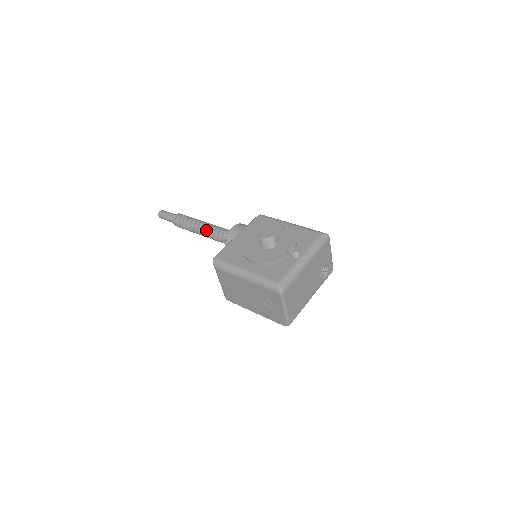
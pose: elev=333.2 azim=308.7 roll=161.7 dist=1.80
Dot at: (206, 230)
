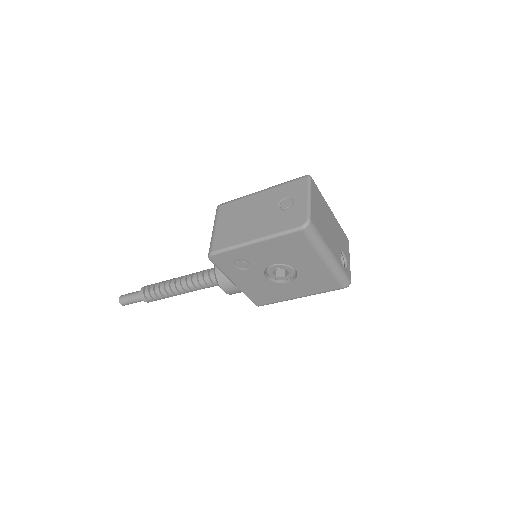
Dot at: occluded
